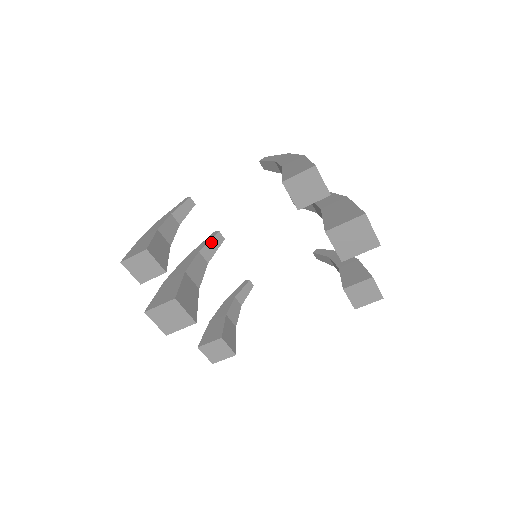
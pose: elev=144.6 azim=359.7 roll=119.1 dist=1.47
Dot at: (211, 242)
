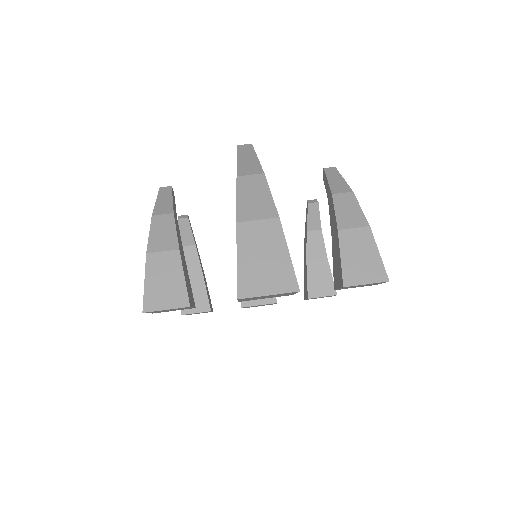
Dot at: occluded
